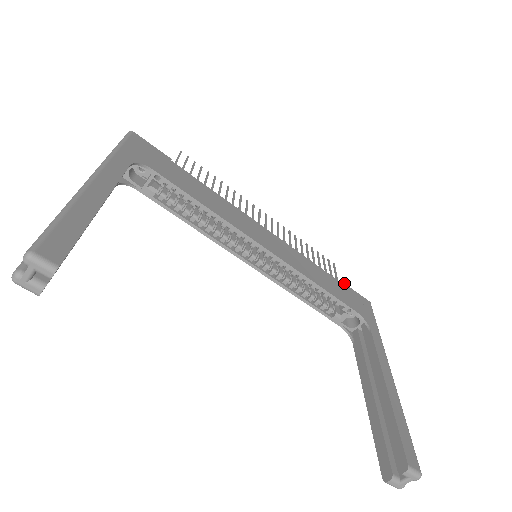
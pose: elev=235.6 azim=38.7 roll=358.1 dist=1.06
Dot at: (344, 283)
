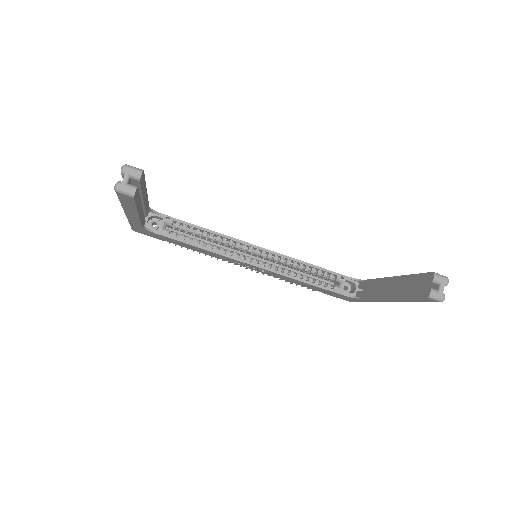
Dot at: occluded
